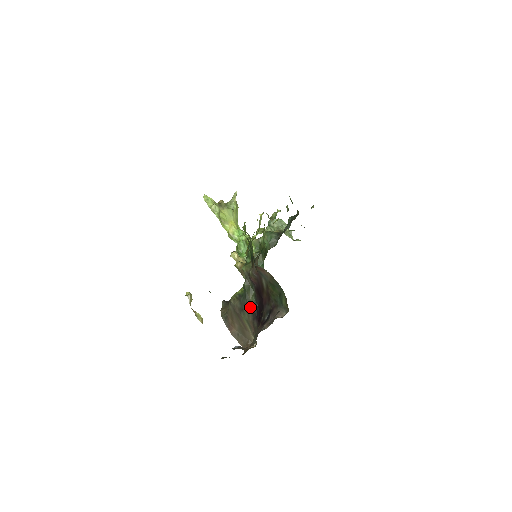
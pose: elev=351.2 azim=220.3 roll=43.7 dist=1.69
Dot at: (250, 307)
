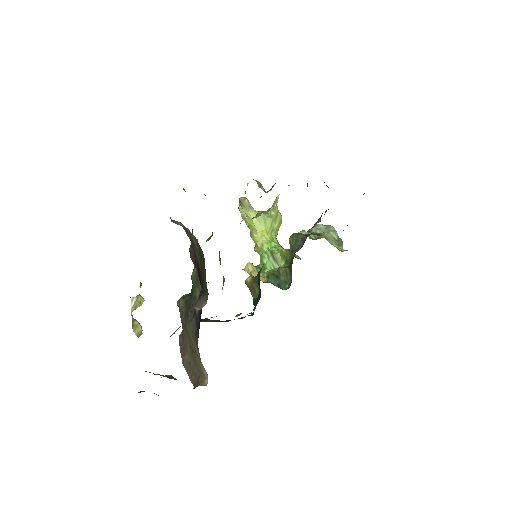
Dot at: (193, 310)
